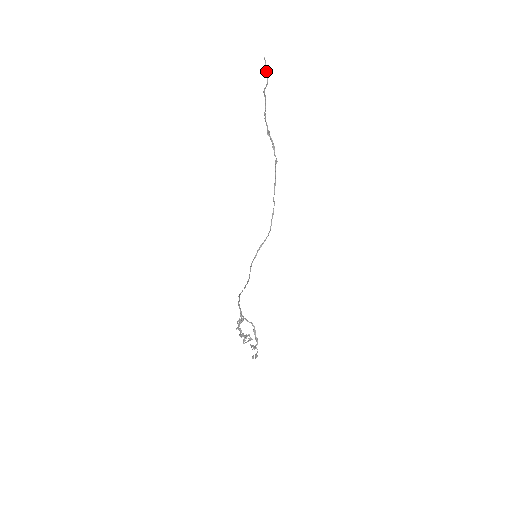
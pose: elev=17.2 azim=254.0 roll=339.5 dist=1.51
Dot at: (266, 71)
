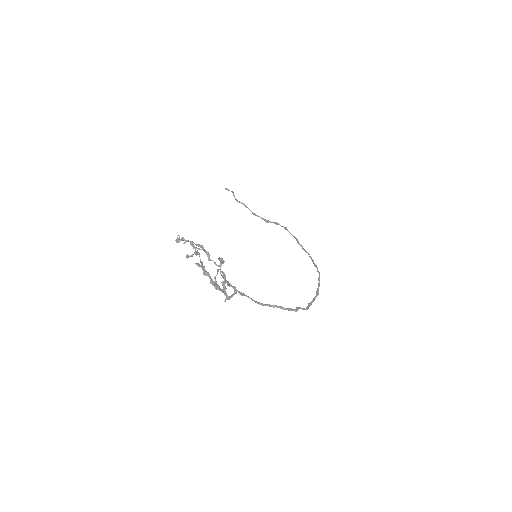
Dot at: occluded
